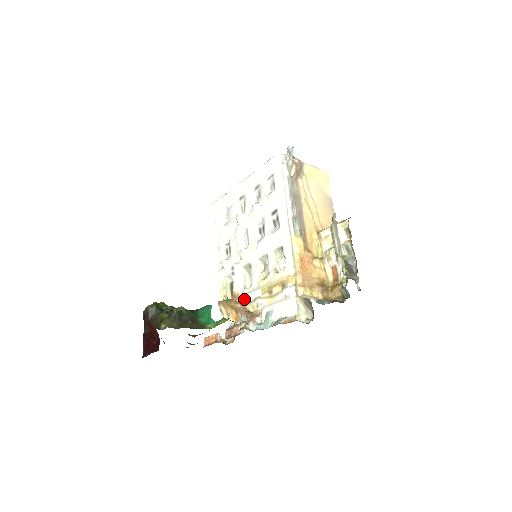
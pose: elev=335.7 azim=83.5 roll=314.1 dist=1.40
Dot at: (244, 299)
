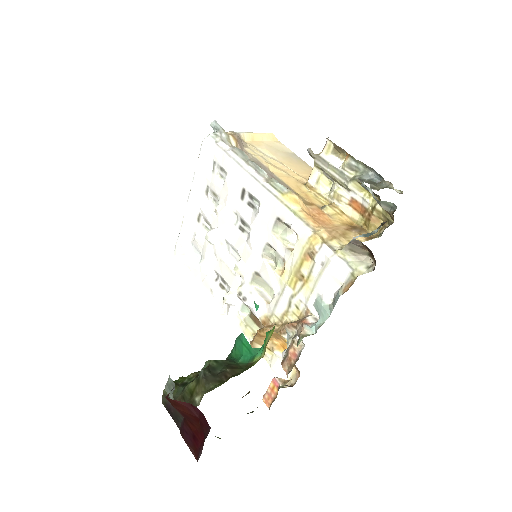
Dot at: (277, 315)
